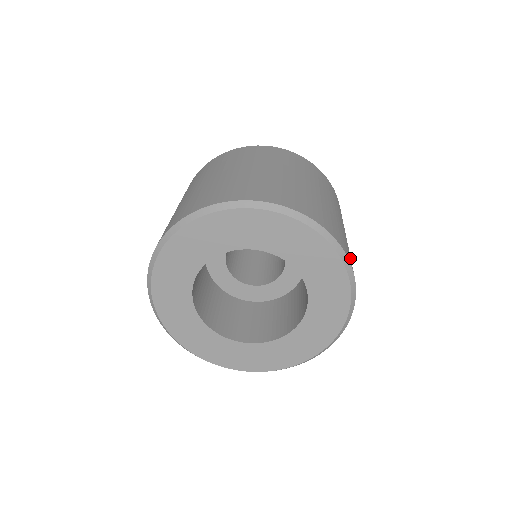
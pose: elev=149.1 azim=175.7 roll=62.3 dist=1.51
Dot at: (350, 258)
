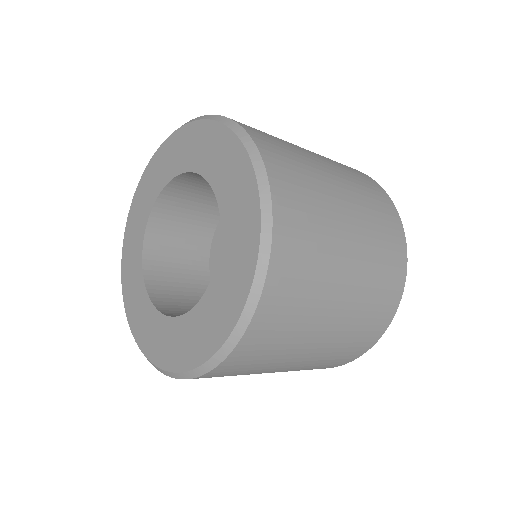
Dot at: occluded
